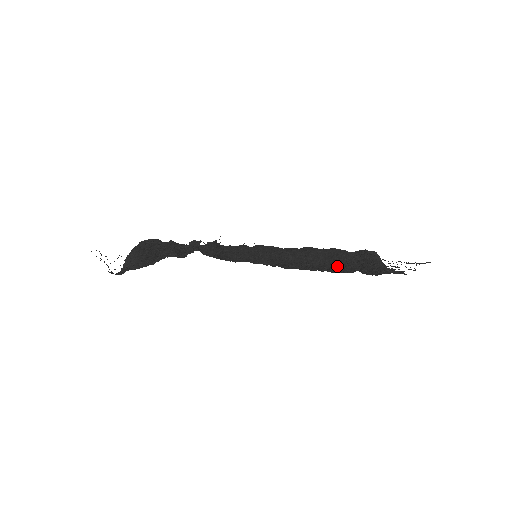
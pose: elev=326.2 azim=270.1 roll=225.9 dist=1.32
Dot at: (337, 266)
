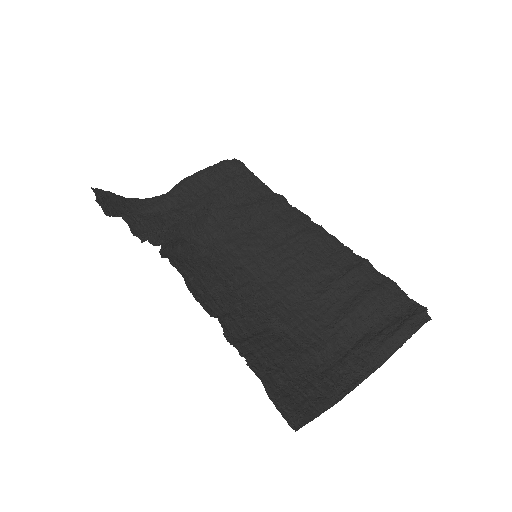
Dot at: (327, 320)
